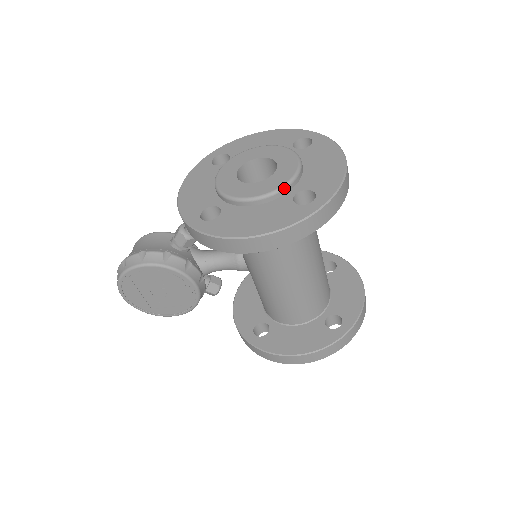
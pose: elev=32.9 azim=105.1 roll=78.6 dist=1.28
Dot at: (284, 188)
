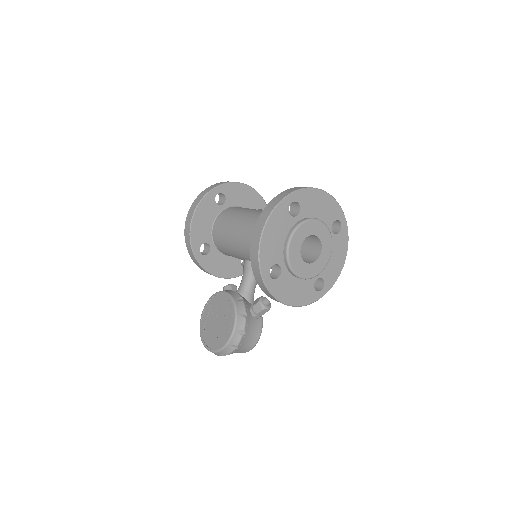
Dot at: occluded
